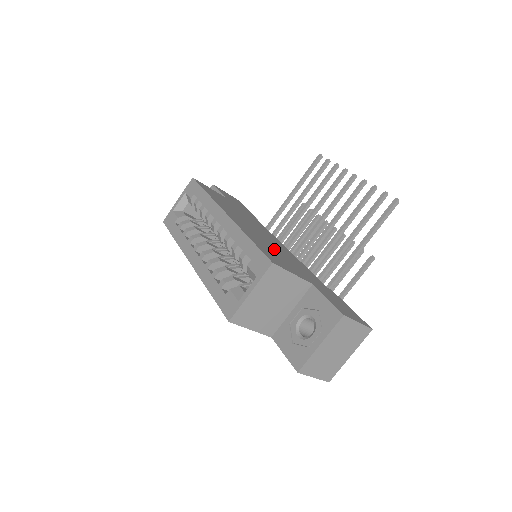
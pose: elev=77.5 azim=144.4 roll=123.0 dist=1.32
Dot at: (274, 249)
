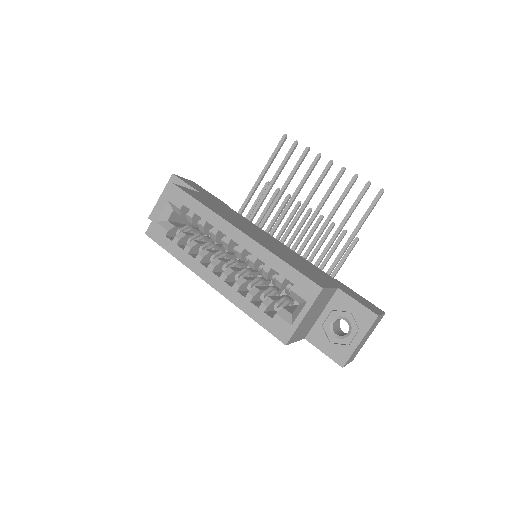
Dot at: (290, 257)
